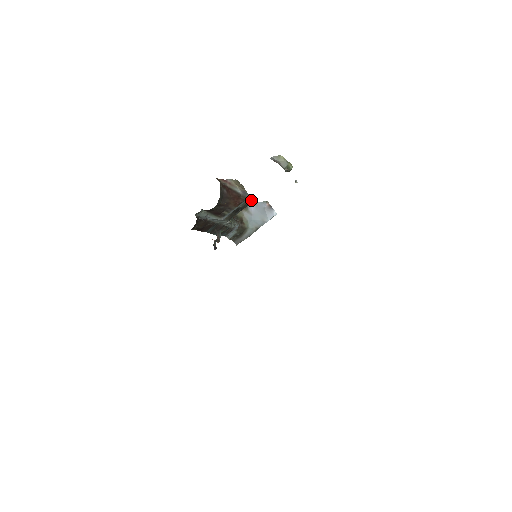
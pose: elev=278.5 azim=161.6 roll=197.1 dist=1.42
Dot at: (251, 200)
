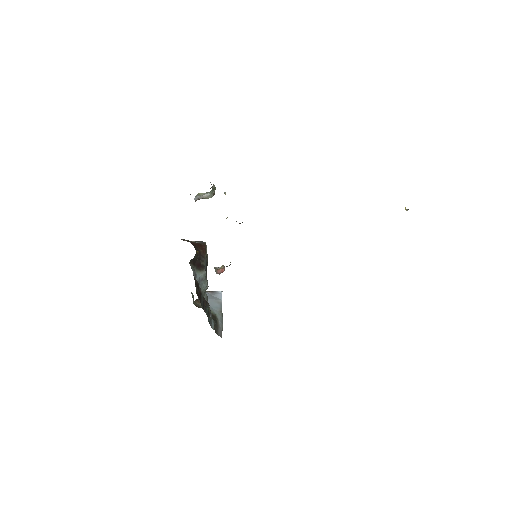
Dot at: occluded
